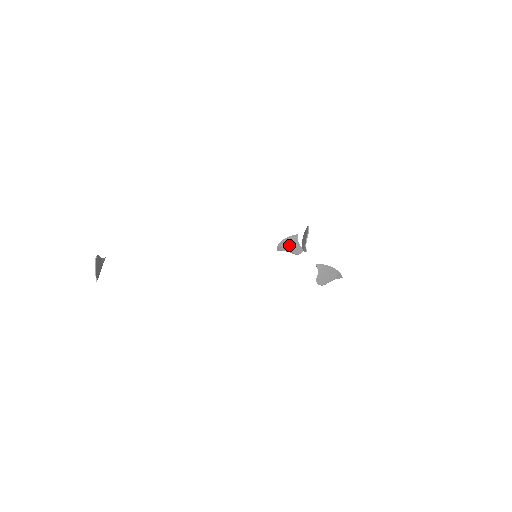
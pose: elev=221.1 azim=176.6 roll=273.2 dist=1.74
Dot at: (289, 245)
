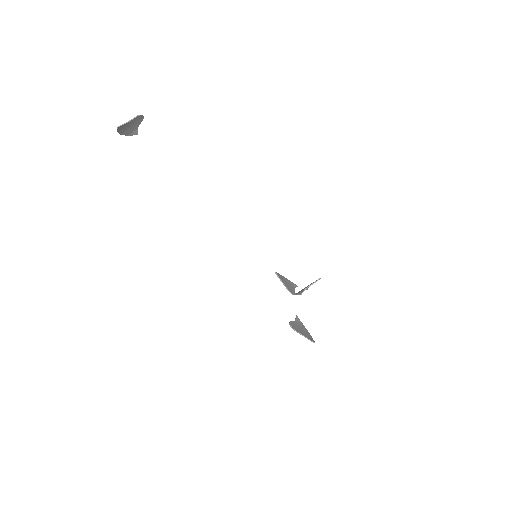
Dot at: (286, 282)
